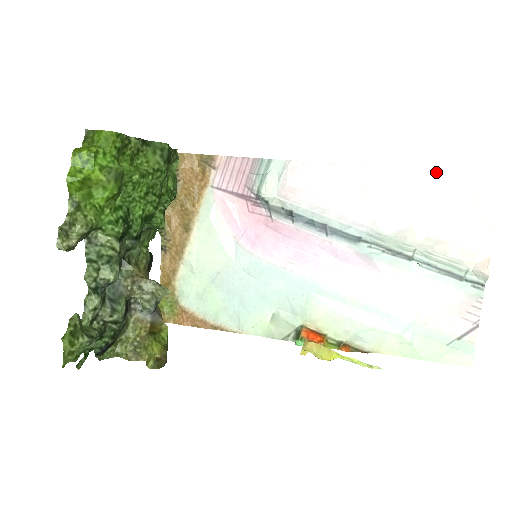
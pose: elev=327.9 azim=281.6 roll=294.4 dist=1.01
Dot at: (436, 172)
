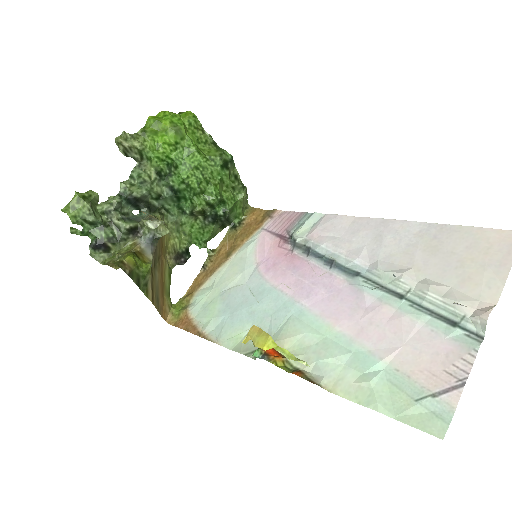
Dot at: (452, 226)
